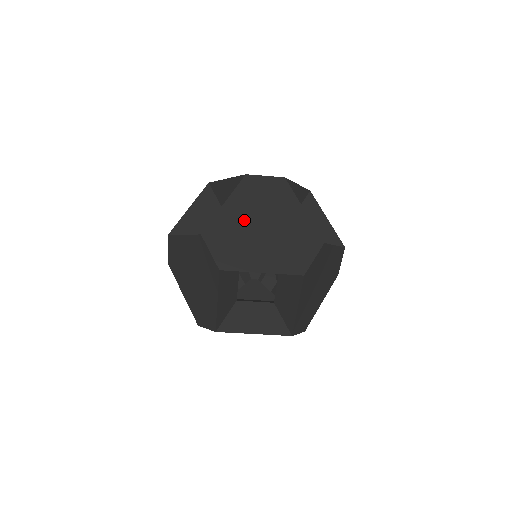
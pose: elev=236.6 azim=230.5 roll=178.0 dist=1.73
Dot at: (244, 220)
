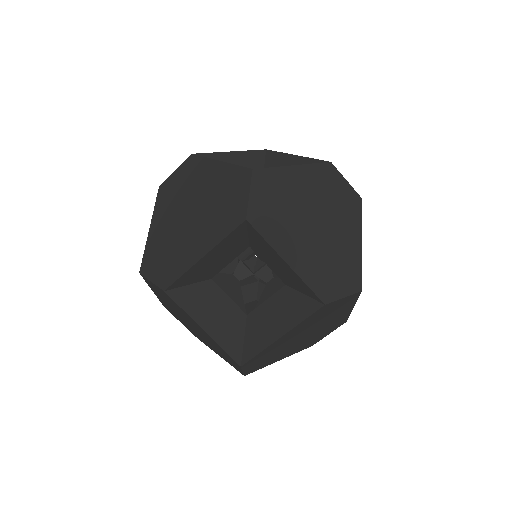
Dot at: (170, 224)
